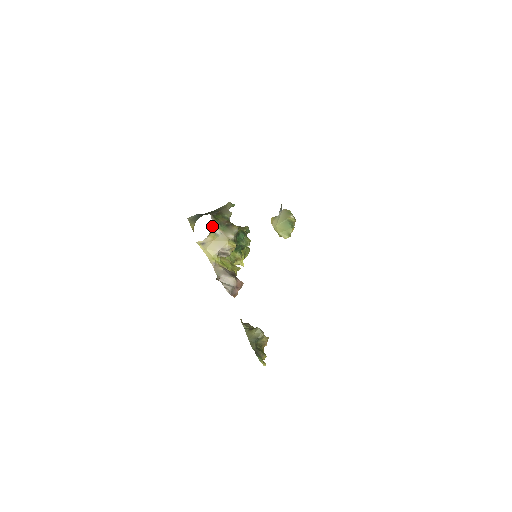
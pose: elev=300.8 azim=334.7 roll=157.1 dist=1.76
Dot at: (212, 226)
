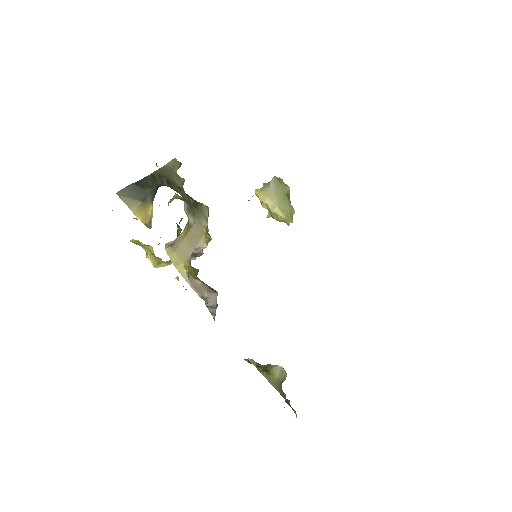
Dot at: (185, 211)
